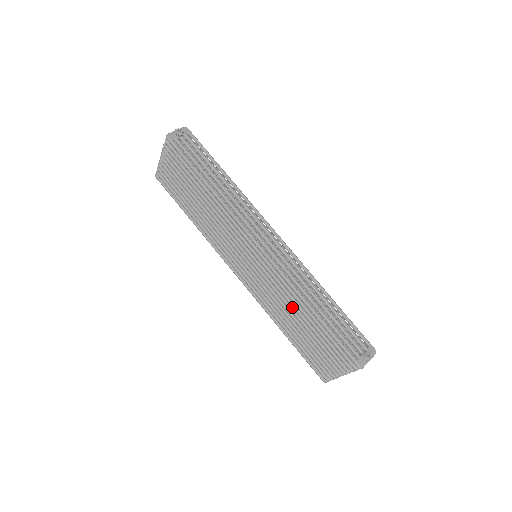
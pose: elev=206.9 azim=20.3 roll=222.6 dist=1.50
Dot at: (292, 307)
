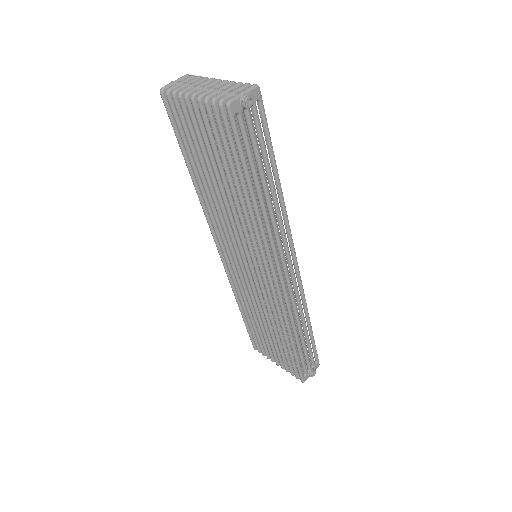
Dot at: occluded
